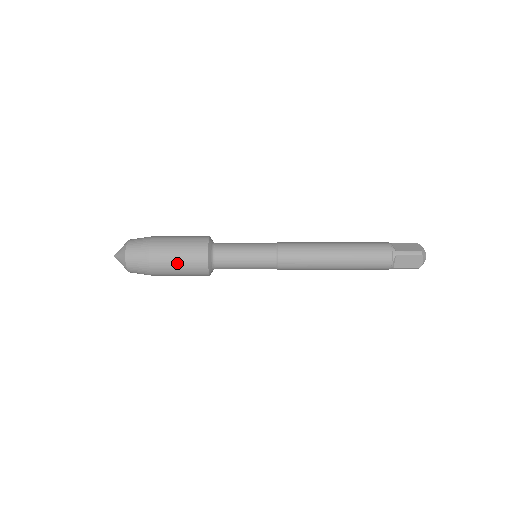
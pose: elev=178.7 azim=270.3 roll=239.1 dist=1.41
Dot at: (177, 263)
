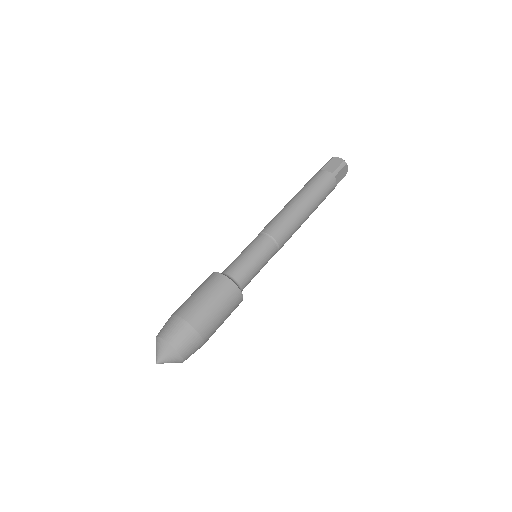
Dot at: (221, 315)
